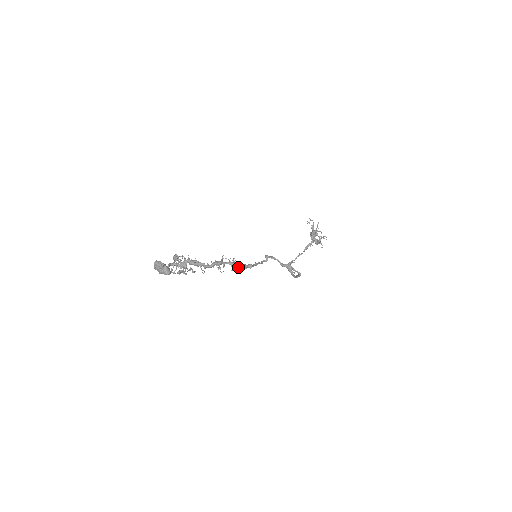
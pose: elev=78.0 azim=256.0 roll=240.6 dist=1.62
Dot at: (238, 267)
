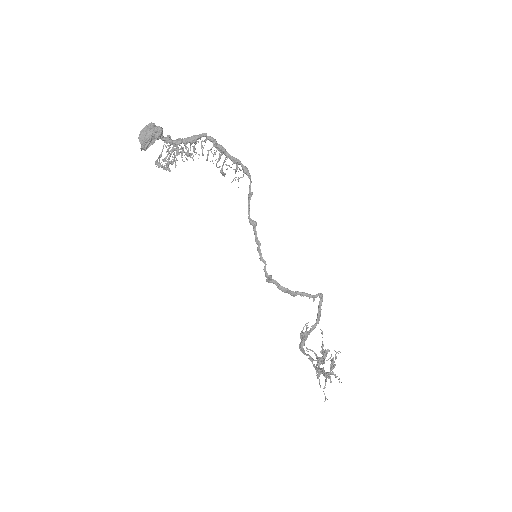
Dot at: (244, 168)
